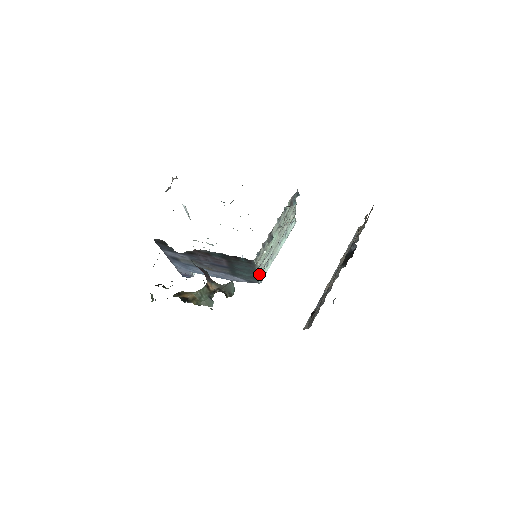
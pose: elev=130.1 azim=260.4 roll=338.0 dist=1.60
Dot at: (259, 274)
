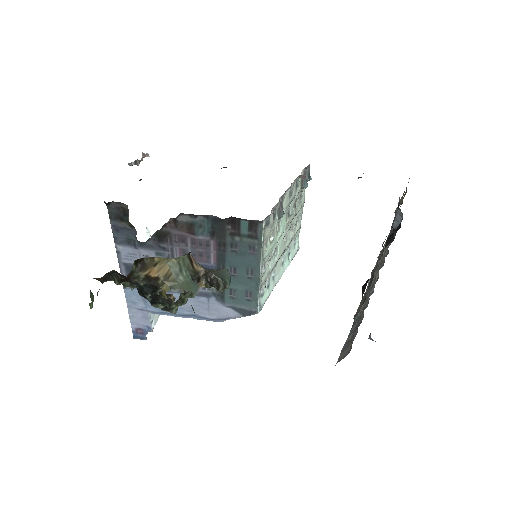
Dot at: (260, 284)
